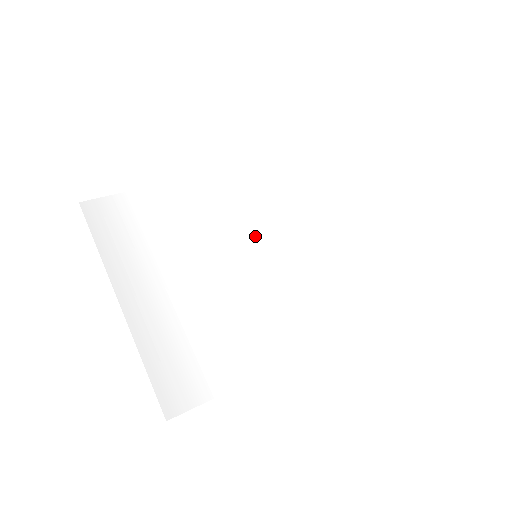
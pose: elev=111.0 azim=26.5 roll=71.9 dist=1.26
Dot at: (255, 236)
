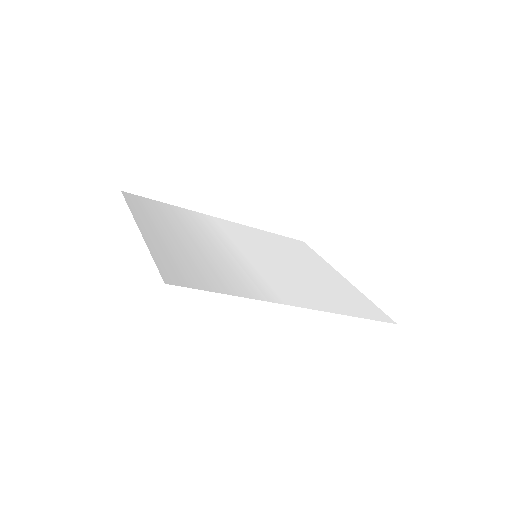
Dot at: (256, 249)
